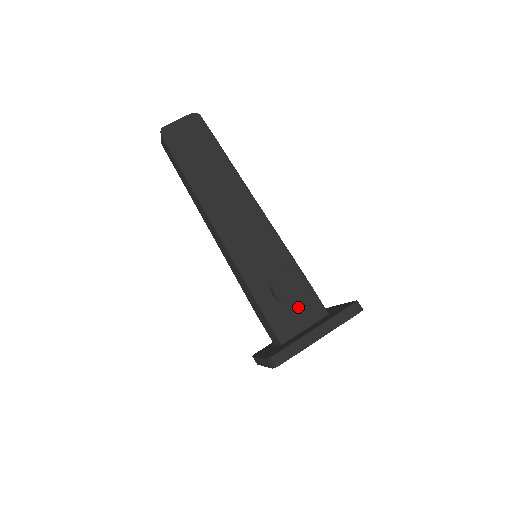
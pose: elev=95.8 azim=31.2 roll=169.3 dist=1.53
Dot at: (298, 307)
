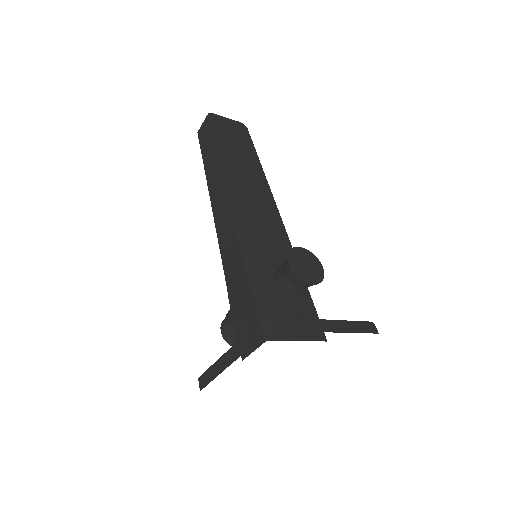
Dot at: (296, 313)
